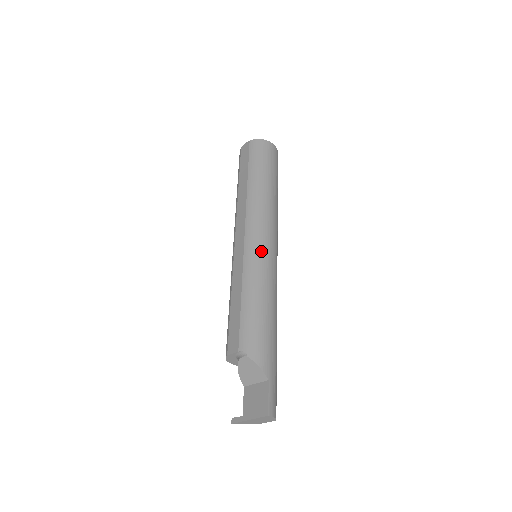
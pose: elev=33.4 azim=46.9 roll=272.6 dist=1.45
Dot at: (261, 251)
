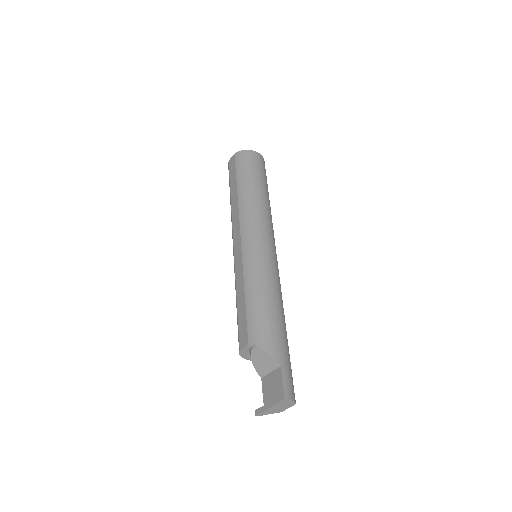
Dot at: (258, 249)
